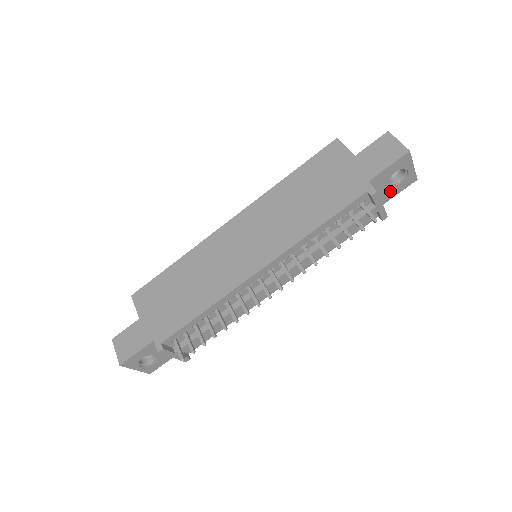
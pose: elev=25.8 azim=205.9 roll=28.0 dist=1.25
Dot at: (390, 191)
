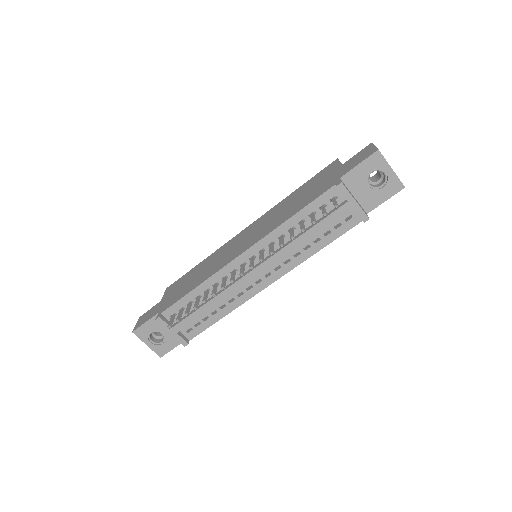
Dot at: (373, 196)
